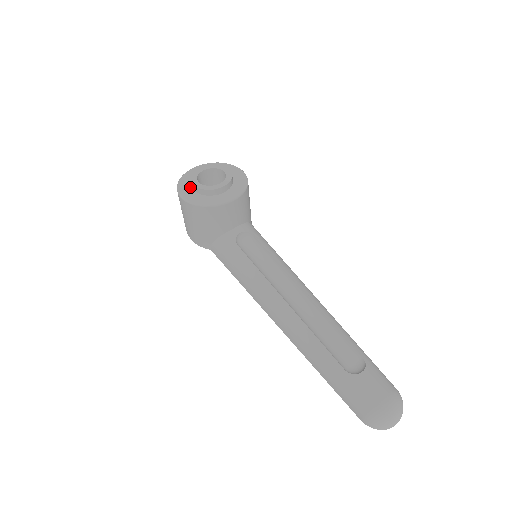
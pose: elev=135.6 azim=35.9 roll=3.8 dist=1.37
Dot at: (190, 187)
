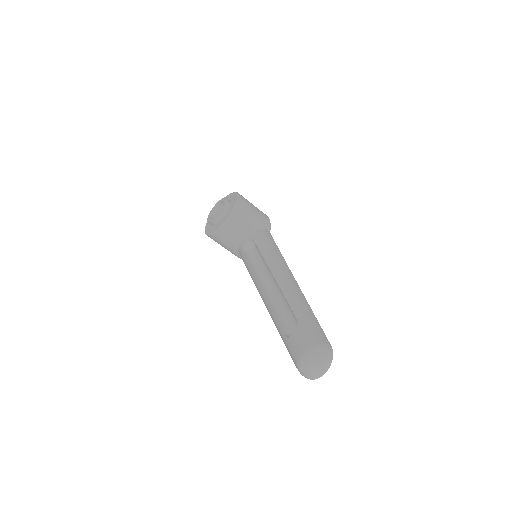
Dot at: occluded
